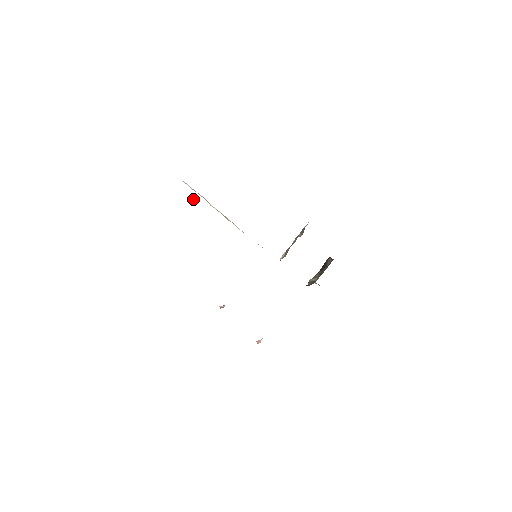
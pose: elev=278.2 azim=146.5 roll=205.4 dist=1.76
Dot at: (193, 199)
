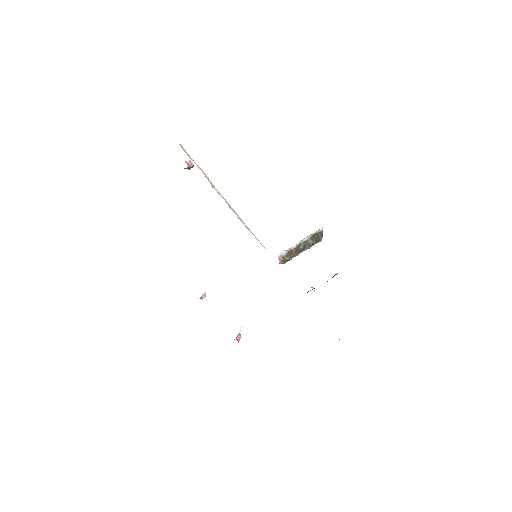
Dot at: (187, 167)
